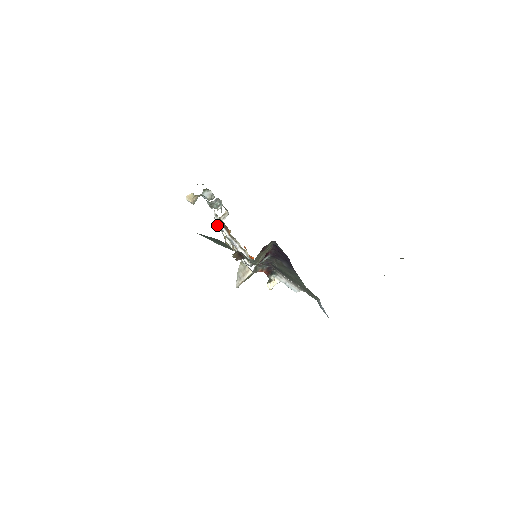
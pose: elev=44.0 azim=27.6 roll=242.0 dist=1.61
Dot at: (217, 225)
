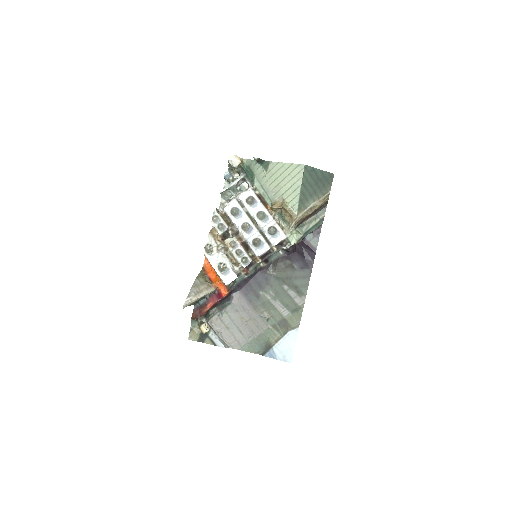
Dot at: (252, 198)
